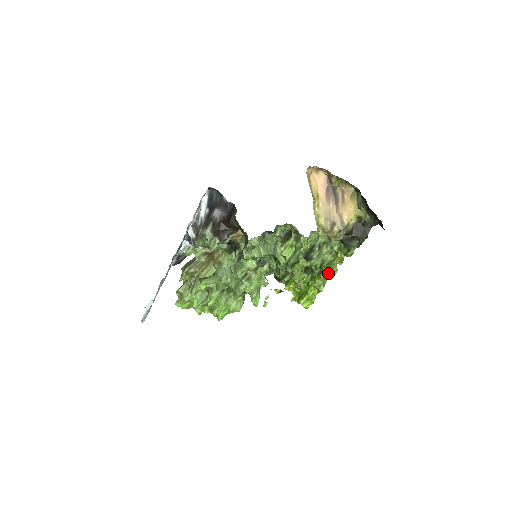
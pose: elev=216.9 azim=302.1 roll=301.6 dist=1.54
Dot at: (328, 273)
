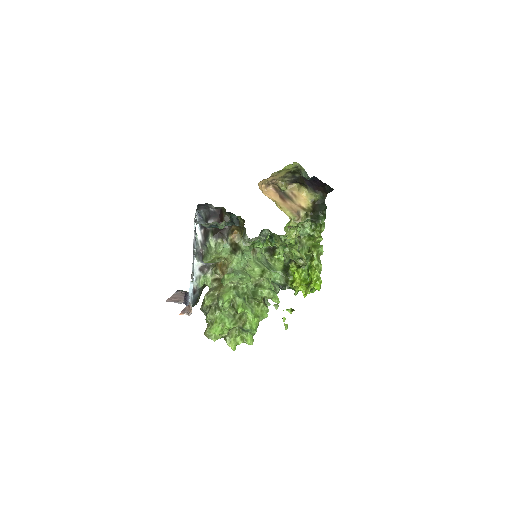
Dot at: (317, 250)
